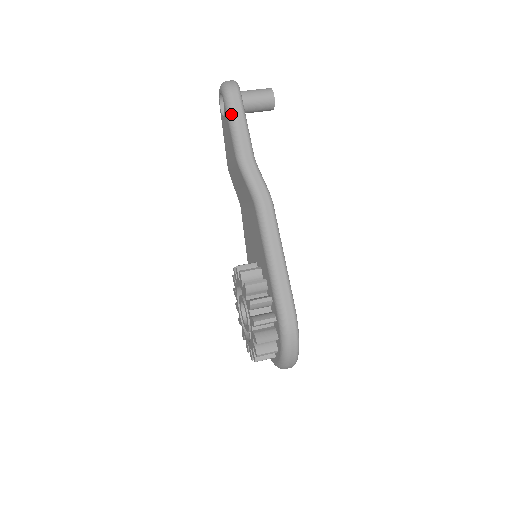
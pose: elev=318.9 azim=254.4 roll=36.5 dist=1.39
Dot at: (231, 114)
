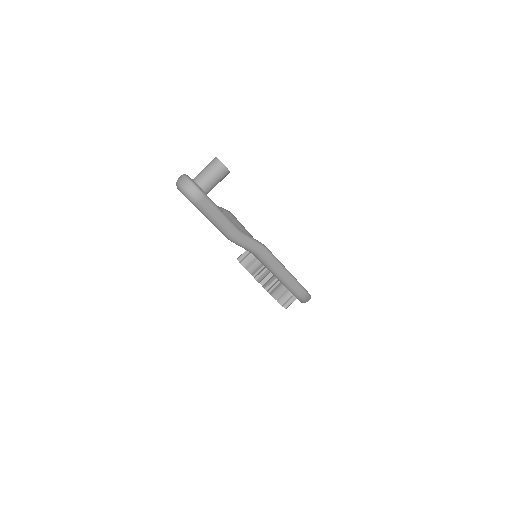
Dot at: (208, 216)
